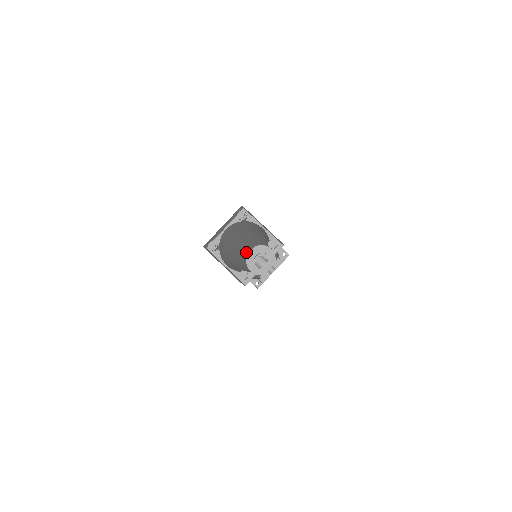
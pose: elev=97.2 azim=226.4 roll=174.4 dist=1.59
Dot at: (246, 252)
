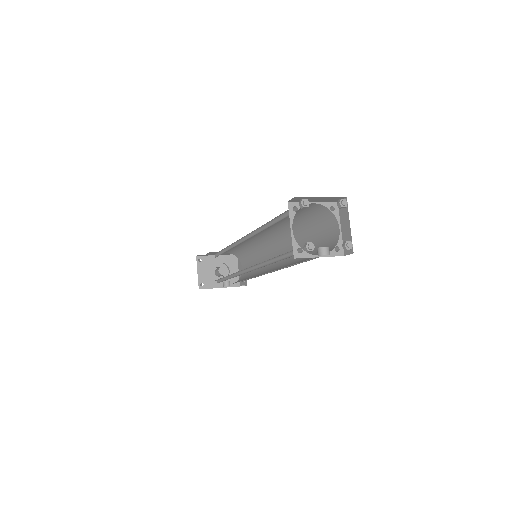
Dot at: occluded
